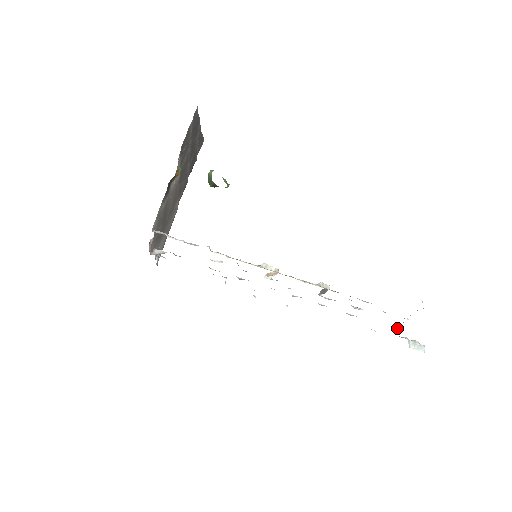
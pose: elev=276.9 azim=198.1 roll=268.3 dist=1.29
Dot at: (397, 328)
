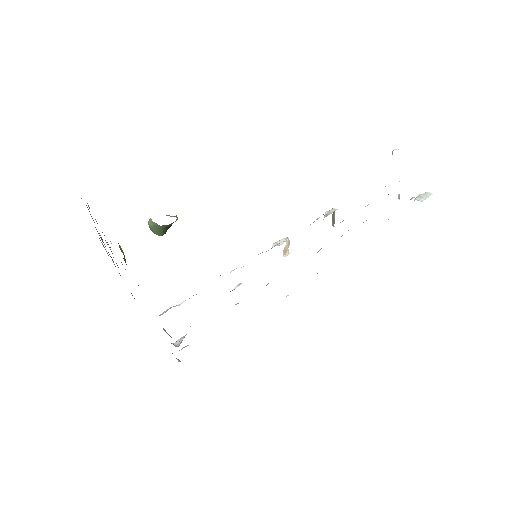
Dot at: occluded
